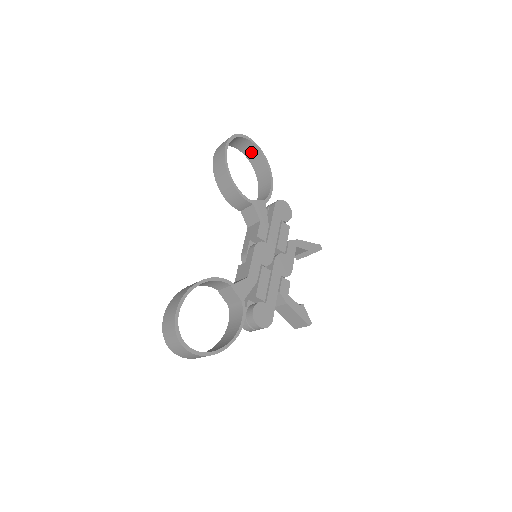
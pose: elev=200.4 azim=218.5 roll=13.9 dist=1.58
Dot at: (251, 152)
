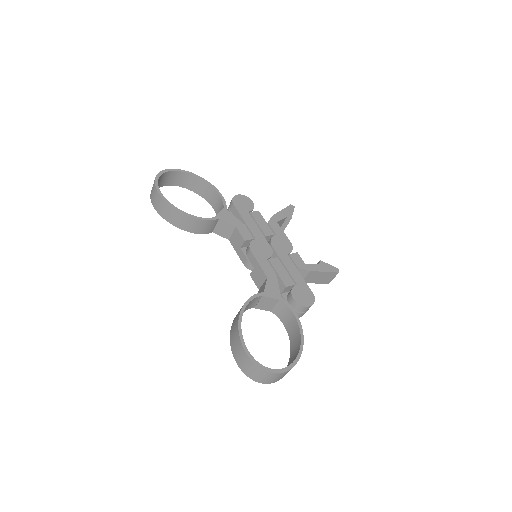
Dot at: (178, 179)
